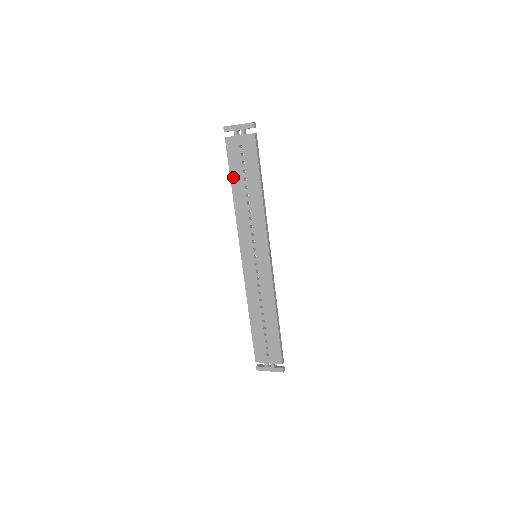
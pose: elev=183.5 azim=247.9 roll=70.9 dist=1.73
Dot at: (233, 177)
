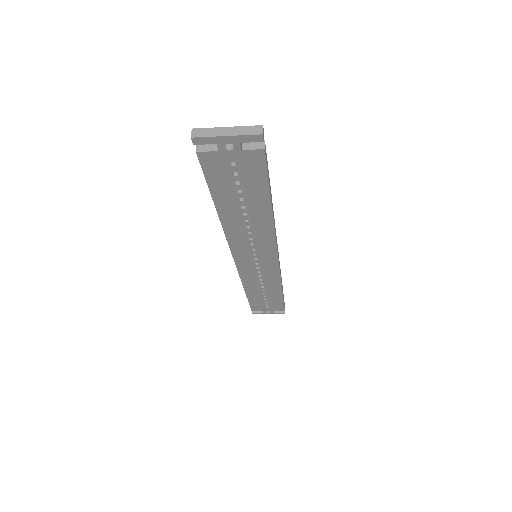
Dot at: (217, 197)
